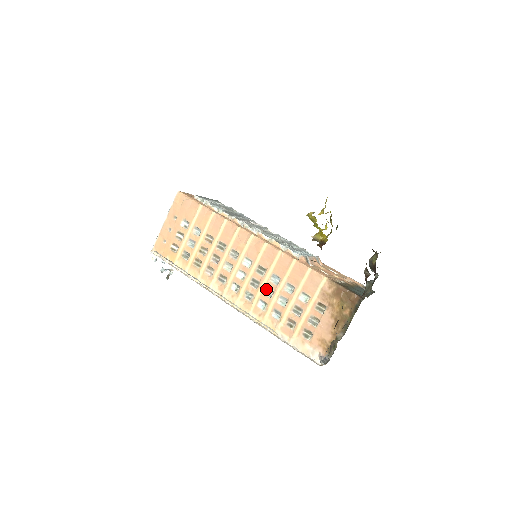
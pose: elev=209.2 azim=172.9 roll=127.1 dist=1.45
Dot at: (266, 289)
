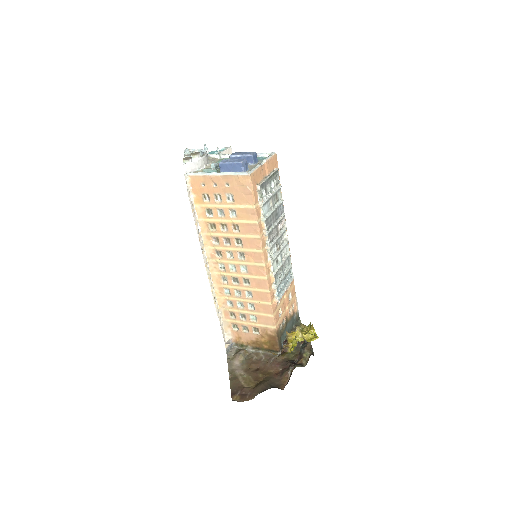
Dot at: (238, 290)
